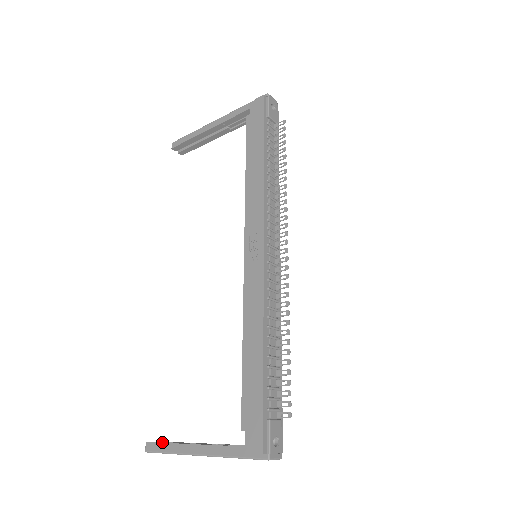
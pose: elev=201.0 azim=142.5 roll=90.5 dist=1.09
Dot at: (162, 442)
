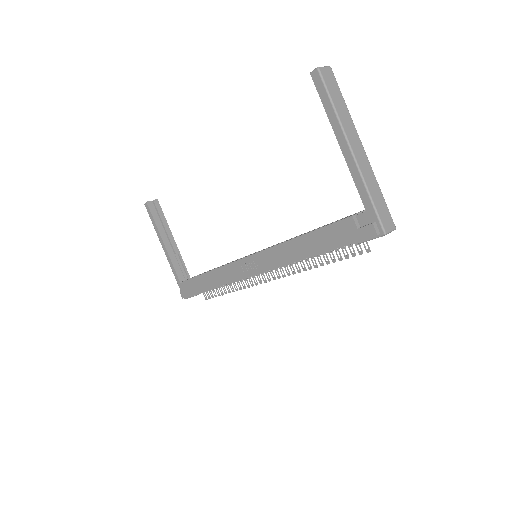
Dot at: (154, 215)
